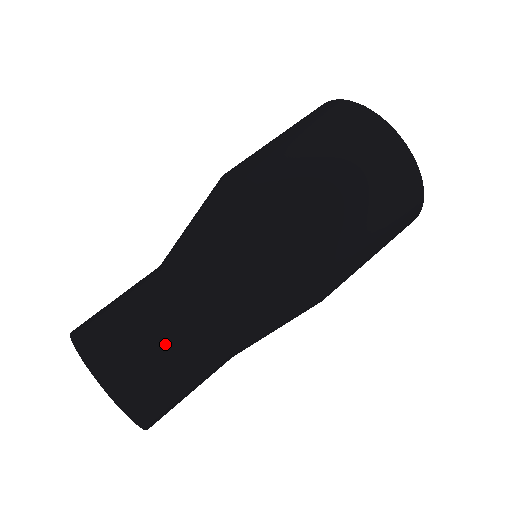
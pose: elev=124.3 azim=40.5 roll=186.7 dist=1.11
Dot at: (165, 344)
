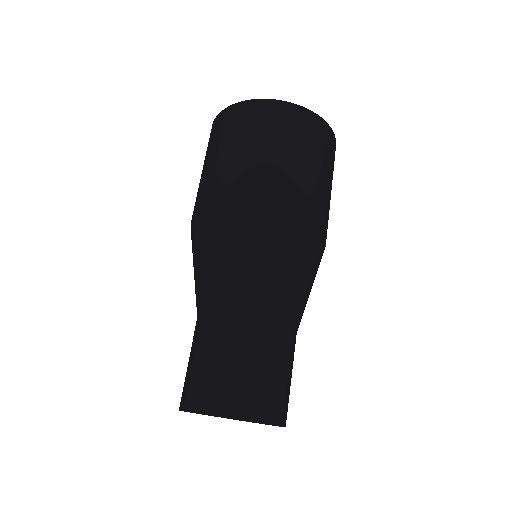
Dot at: (263, 360)
